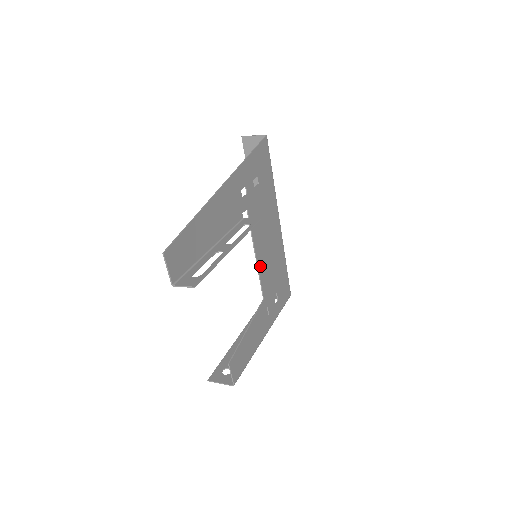
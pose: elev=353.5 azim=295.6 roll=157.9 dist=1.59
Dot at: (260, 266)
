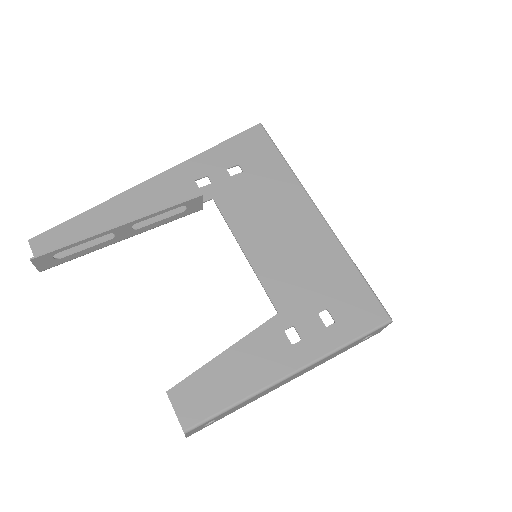
Dot at: (259, 266)
